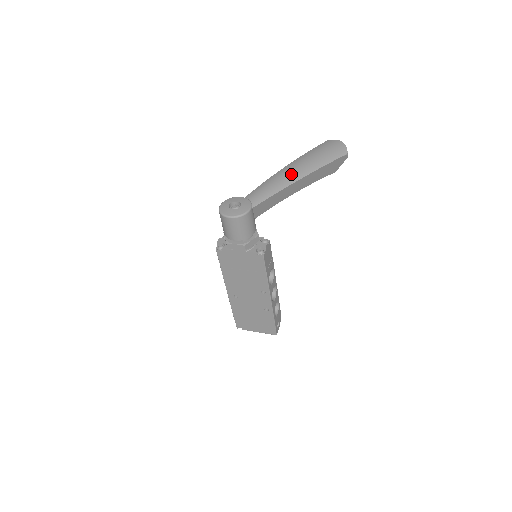
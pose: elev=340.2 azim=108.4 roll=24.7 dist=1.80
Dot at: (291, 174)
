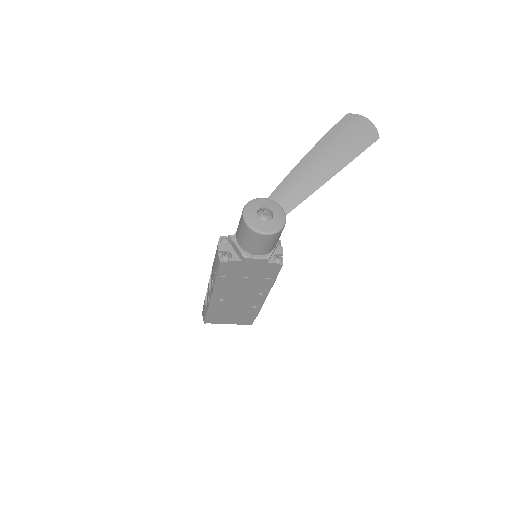
Dot at: (324, 166)
